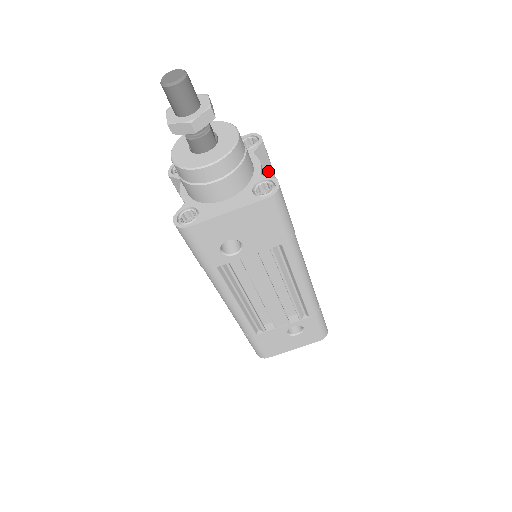
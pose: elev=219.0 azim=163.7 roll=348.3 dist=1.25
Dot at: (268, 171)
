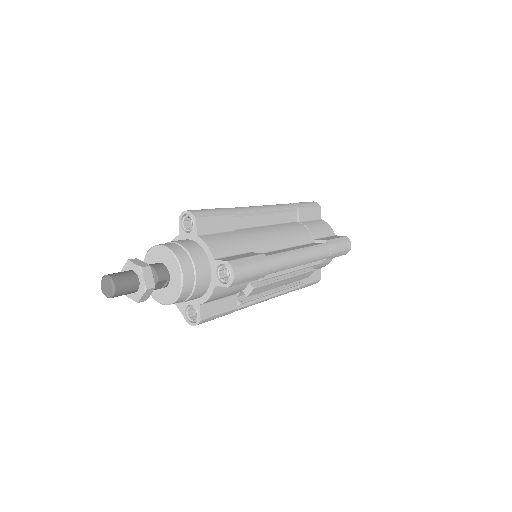
Dot at: occluded
